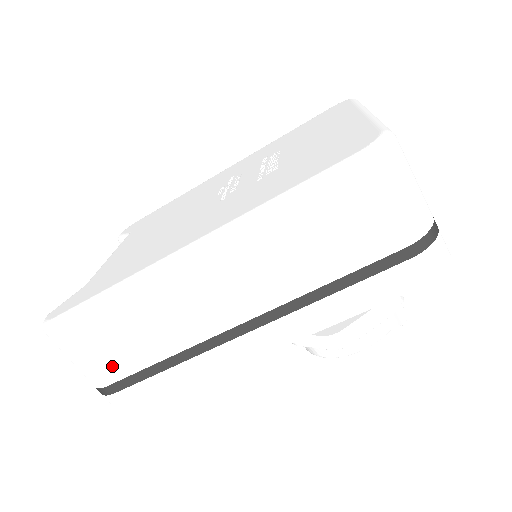
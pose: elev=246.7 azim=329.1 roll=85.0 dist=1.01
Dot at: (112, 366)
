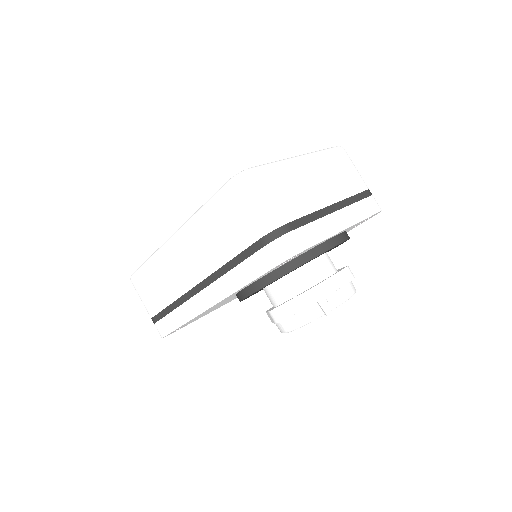
Dot at: (153, 305)
